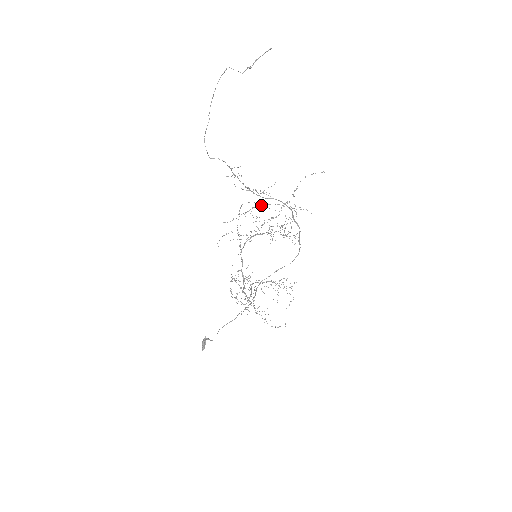
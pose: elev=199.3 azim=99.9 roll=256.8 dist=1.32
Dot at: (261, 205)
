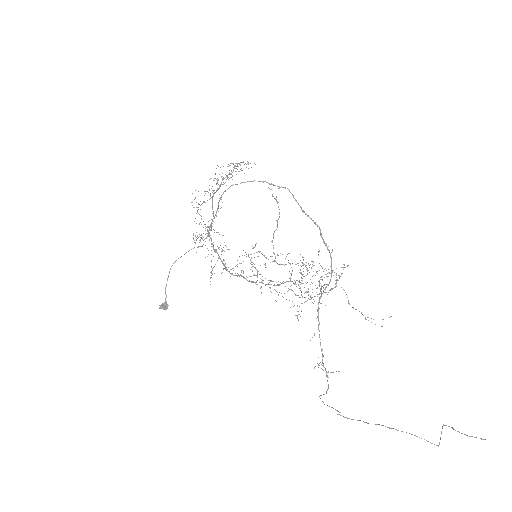
Dot at: occluded
